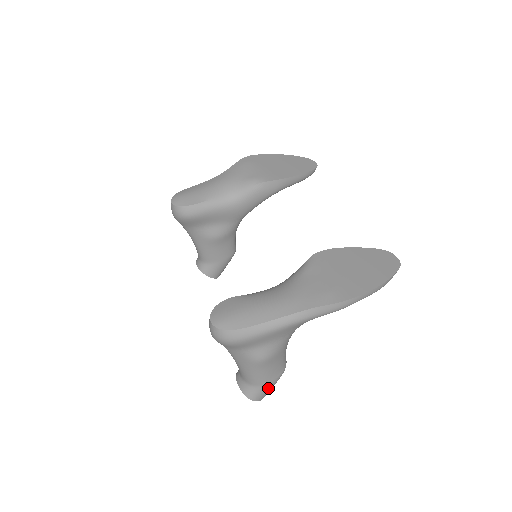
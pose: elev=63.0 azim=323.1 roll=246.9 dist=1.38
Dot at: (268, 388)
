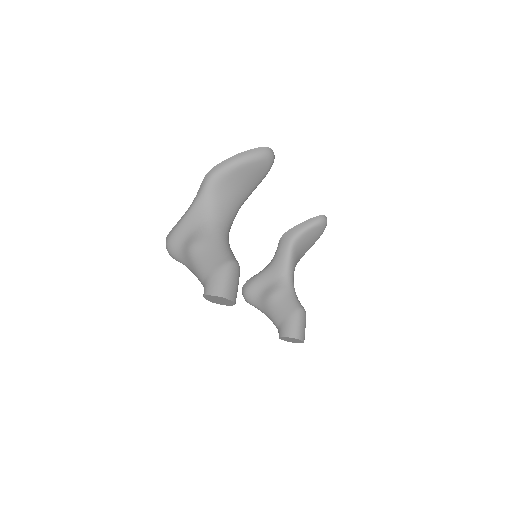
Dot at: (215, 278)
